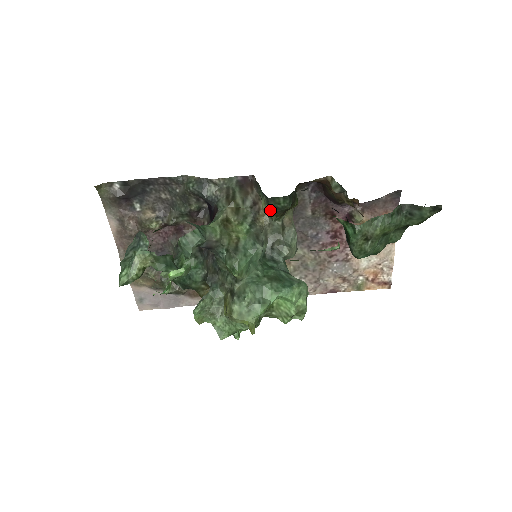
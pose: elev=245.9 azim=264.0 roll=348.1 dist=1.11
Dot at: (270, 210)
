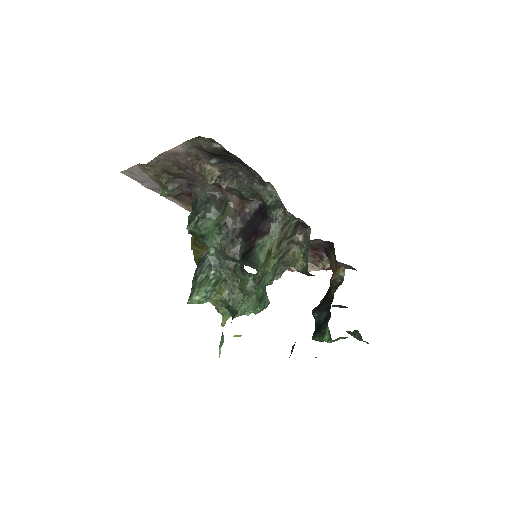
Dot at: (299, 271)
